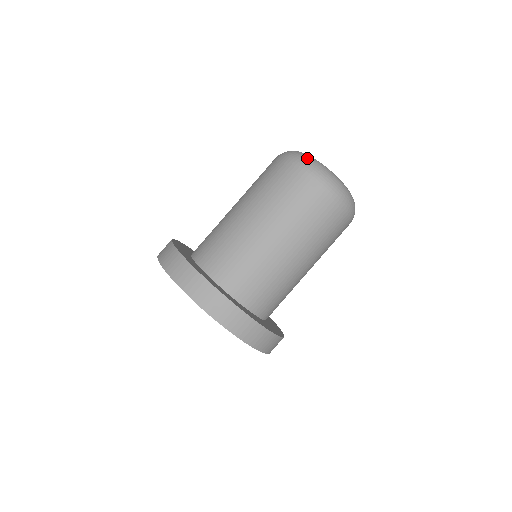
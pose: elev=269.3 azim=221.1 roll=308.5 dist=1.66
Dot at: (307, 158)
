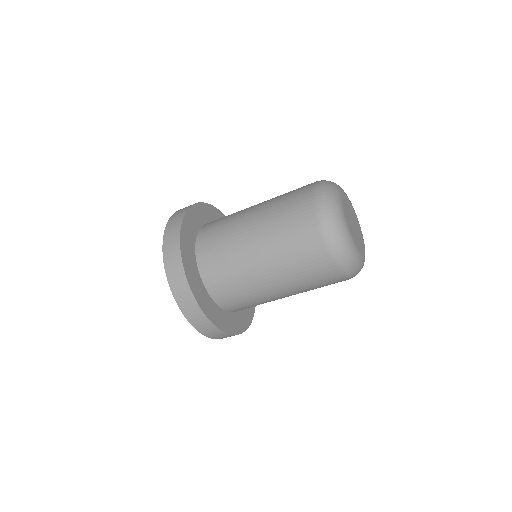
Dot at: (334, 221)
